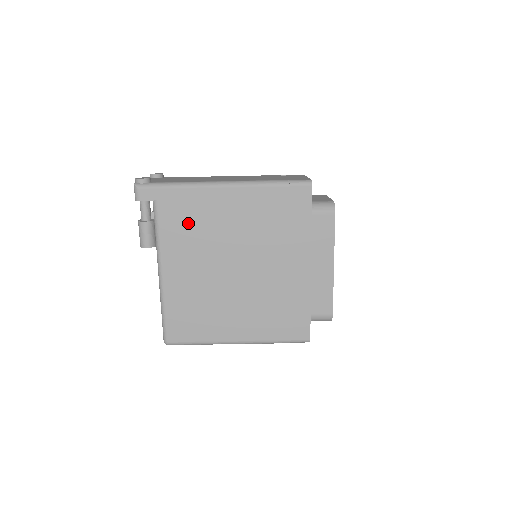
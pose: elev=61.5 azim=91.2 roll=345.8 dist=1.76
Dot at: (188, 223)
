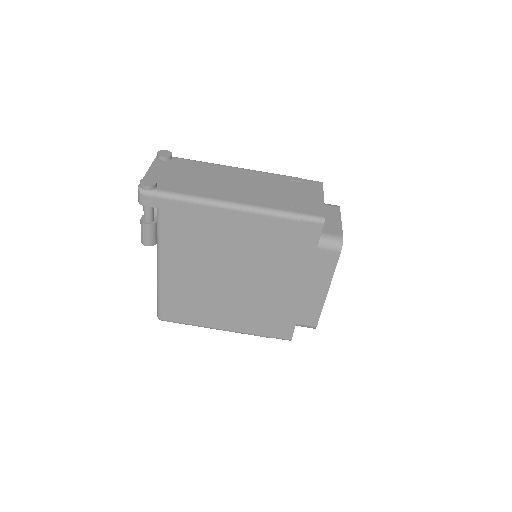
Dot at: (191, 234)
